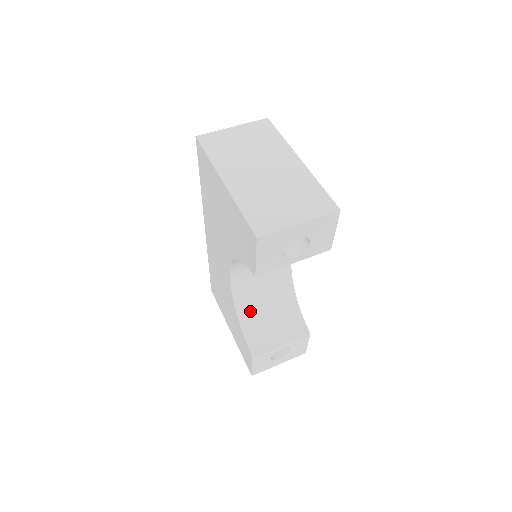
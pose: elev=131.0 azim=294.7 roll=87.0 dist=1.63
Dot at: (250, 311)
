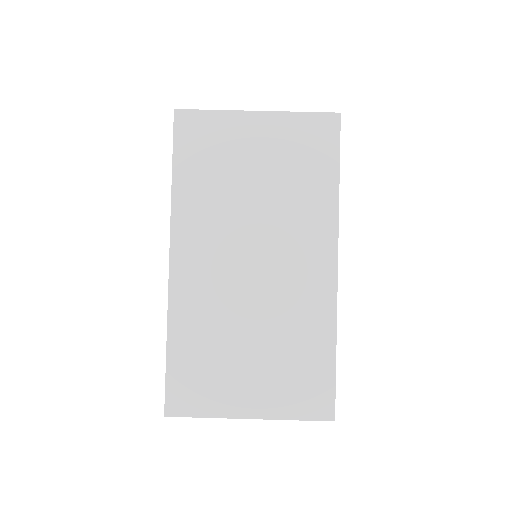
Dot at: occluded
